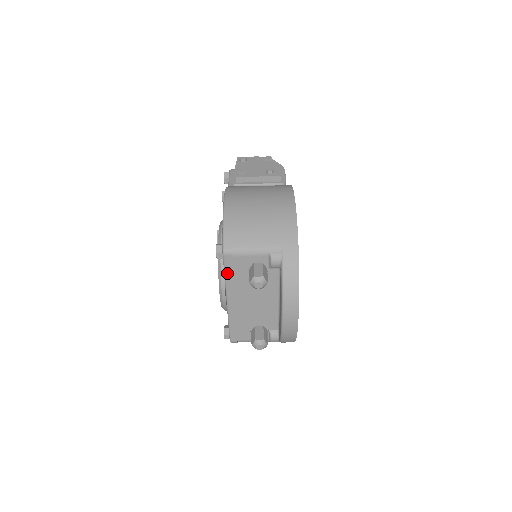
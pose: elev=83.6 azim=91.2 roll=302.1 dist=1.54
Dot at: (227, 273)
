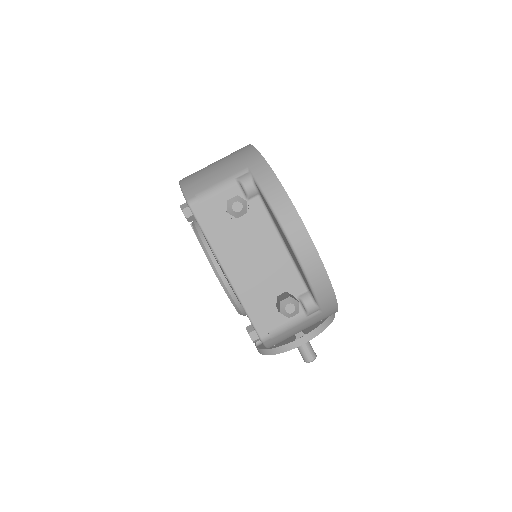
Dot at: (205, 230)
